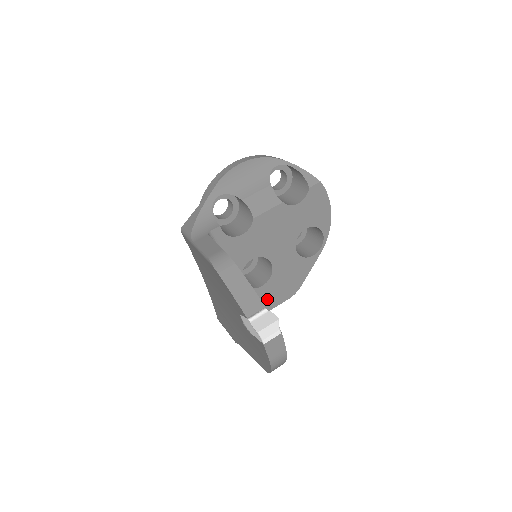
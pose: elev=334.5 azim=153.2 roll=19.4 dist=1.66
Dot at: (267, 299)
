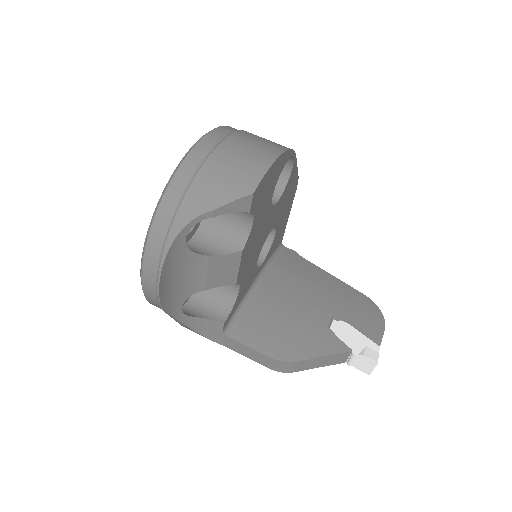
Dot at: (283, 221)
